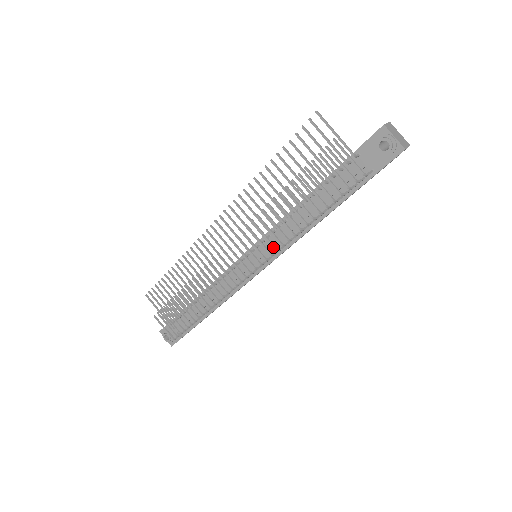
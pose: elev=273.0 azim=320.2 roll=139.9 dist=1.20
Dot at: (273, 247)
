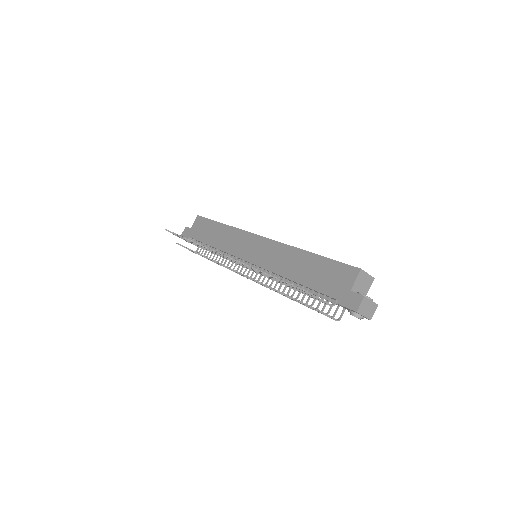
Dot at: (270, 289)
